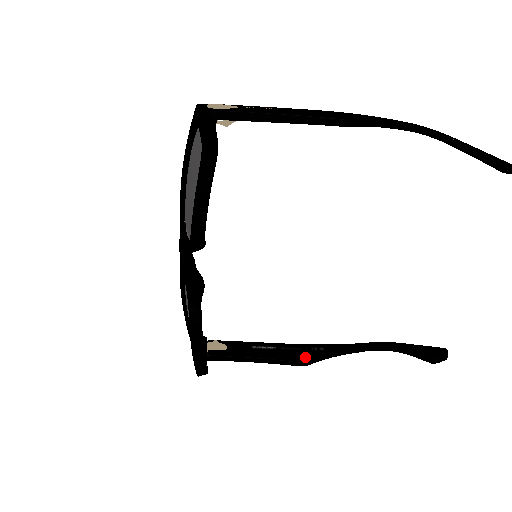
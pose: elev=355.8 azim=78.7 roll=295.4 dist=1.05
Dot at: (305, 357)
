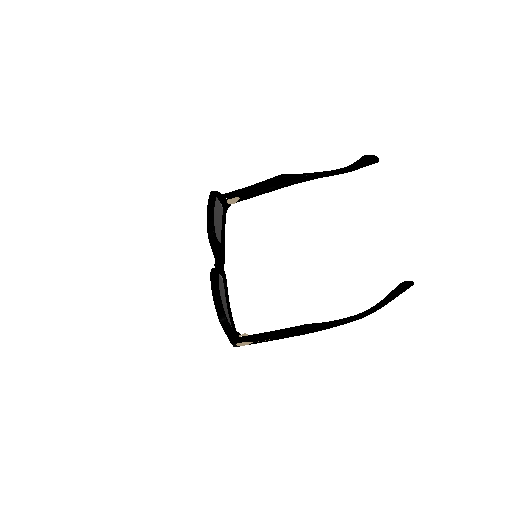
Dot at: (308, 324)
